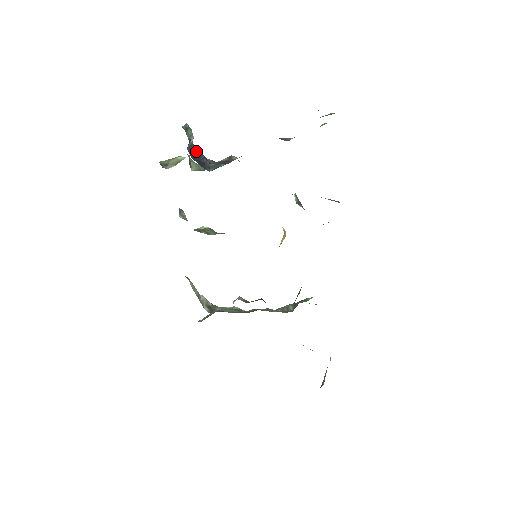
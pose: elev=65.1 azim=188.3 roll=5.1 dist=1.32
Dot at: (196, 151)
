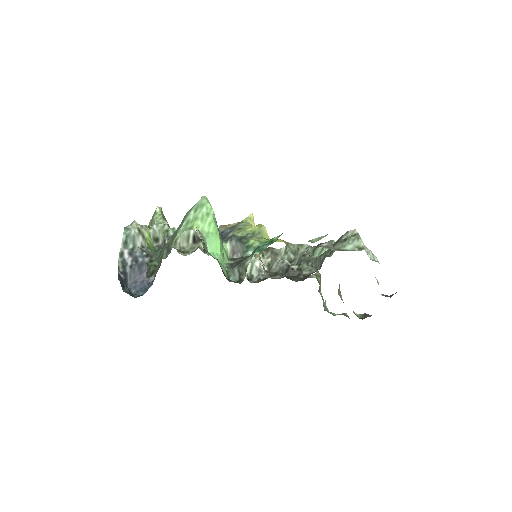
Dot at: (136, 272)
